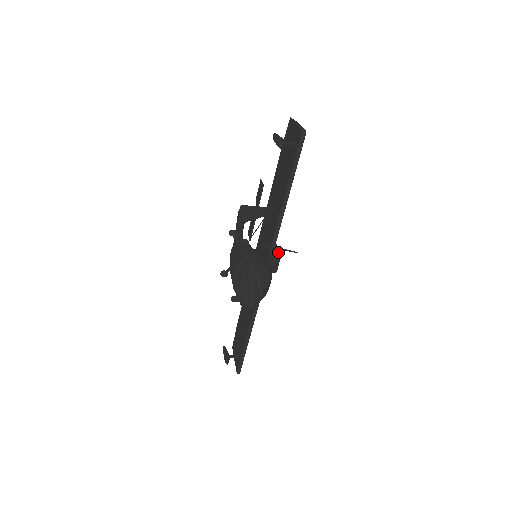
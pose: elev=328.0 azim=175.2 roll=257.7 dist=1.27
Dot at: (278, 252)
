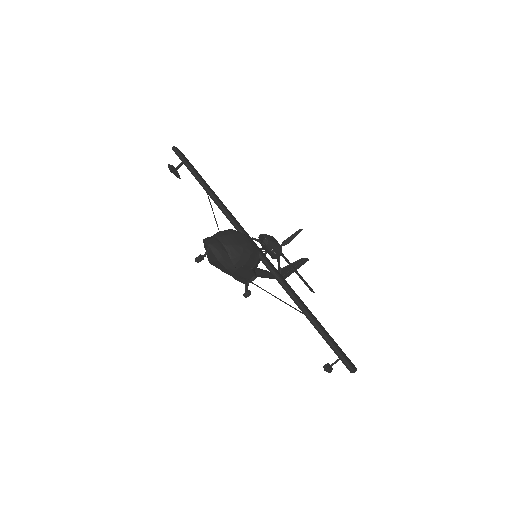
Dot at: occluded
